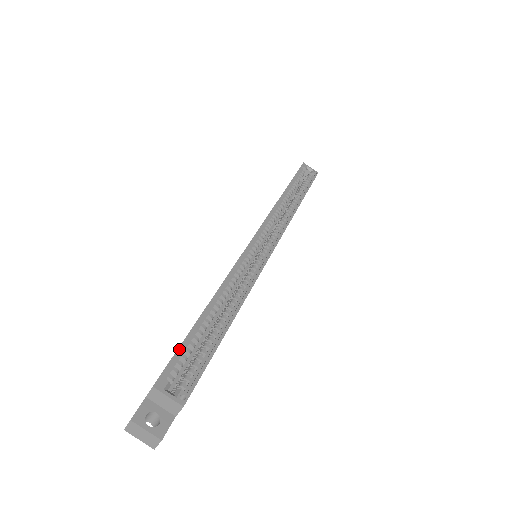
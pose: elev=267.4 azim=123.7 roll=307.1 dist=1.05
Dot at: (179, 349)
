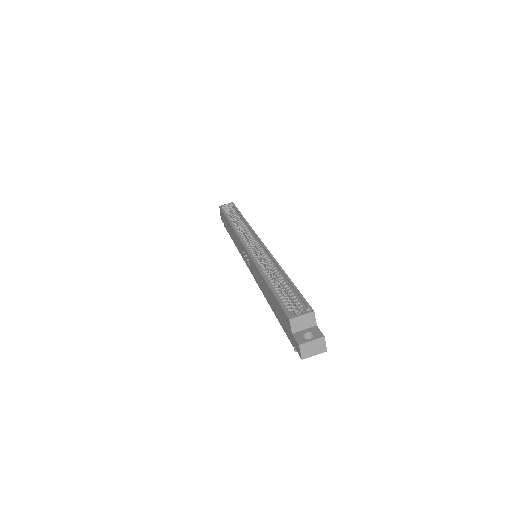
Dot at: (279, 301)
